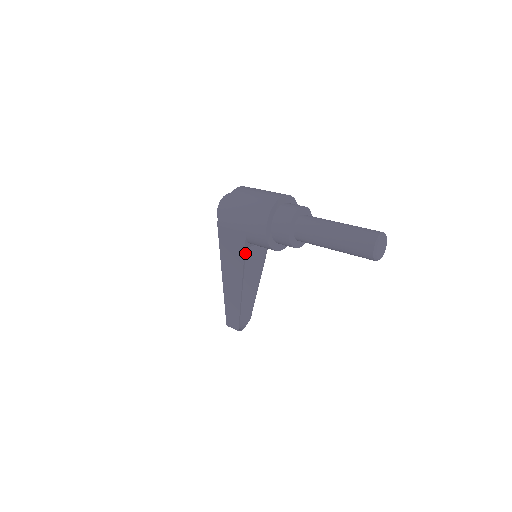
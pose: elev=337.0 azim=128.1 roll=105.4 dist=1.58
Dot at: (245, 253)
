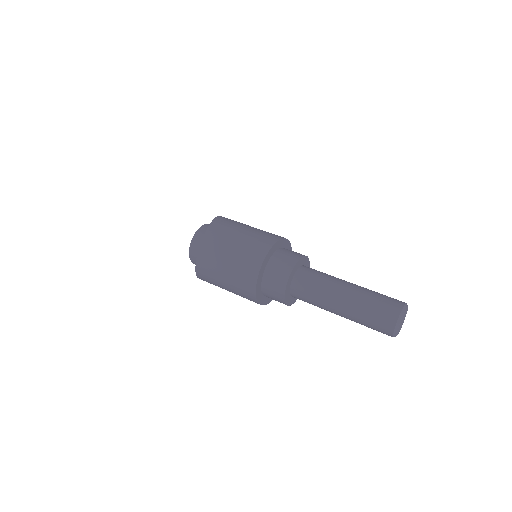
Dot at: occluded
